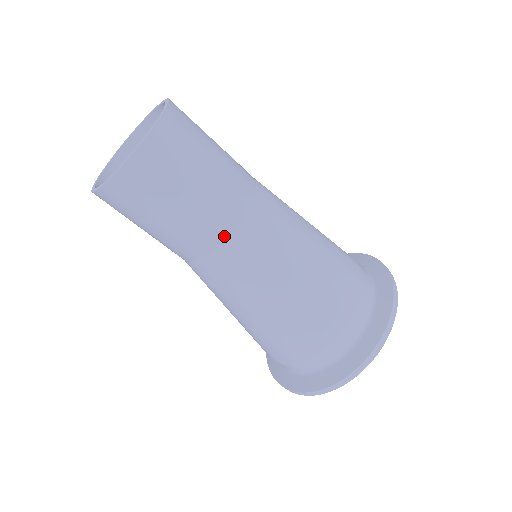
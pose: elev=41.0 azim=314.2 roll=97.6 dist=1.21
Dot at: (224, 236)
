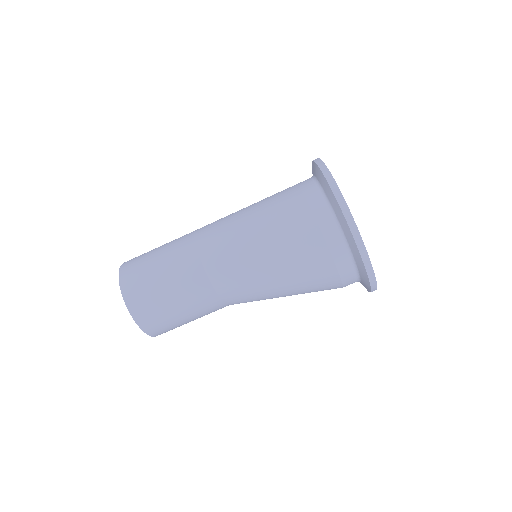
Dot at: (221, 303)
